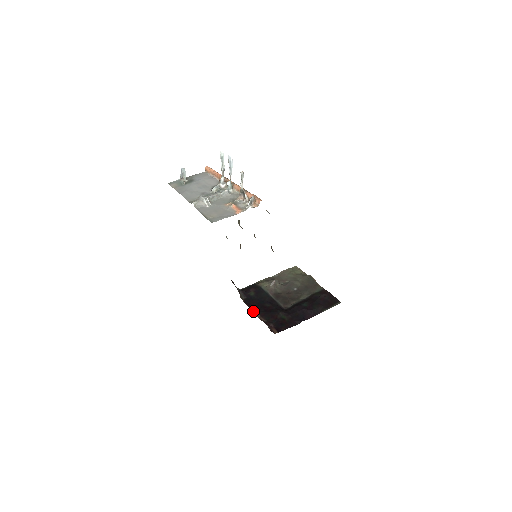
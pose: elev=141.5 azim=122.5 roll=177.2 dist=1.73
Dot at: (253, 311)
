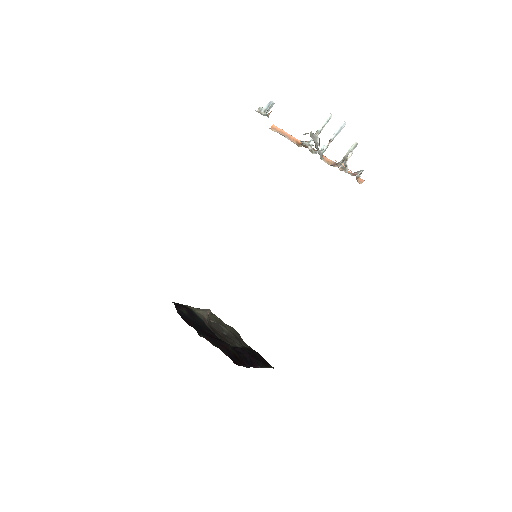
Dot at: (195, 329)
